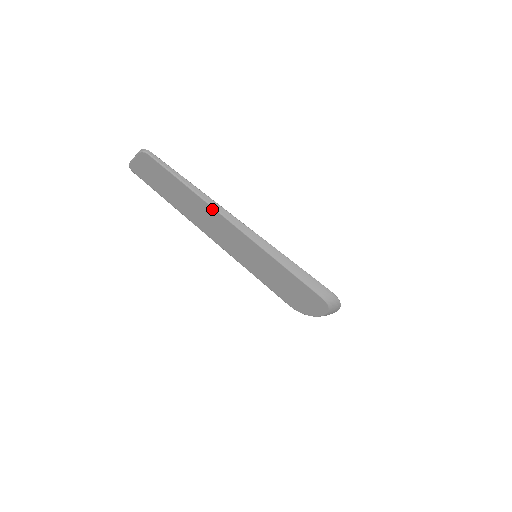
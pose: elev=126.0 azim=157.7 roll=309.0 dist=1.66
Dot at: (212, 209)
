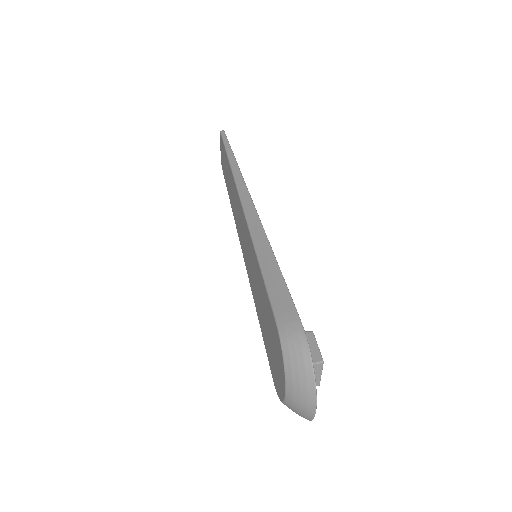
Dot at: (233, 177)
